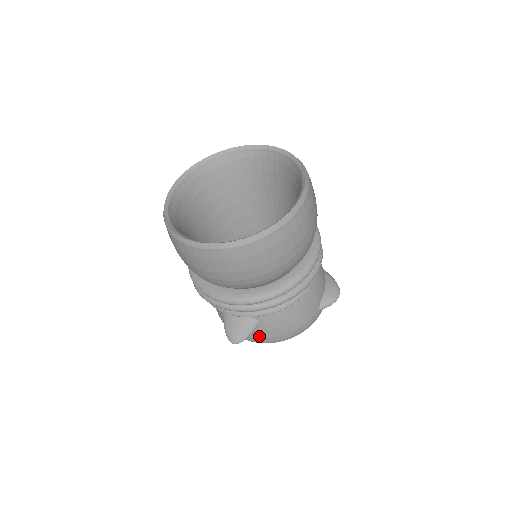
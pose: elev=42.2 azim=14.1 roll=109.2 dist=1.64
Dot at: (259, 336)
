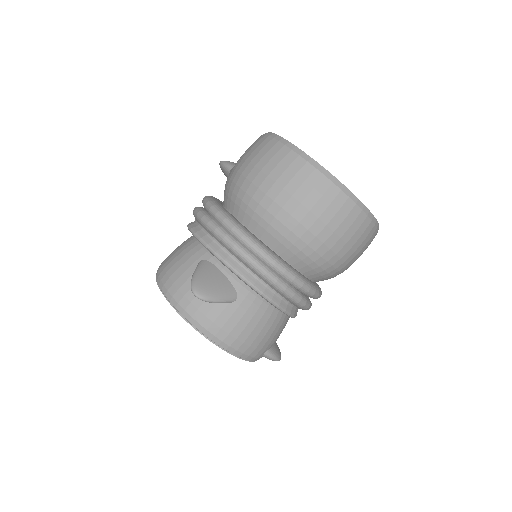
Dot at: (214, 317)
